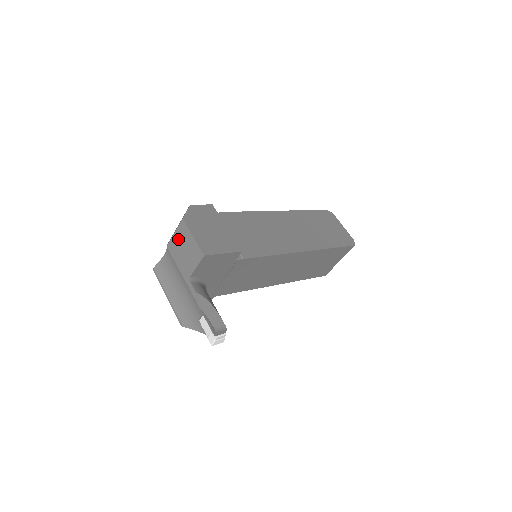
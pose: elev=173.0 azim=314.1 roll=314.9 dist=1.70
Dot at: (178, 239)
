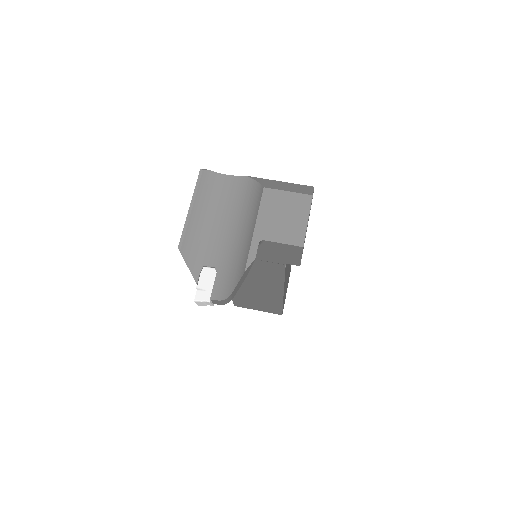
Dot at: (287, 200)
